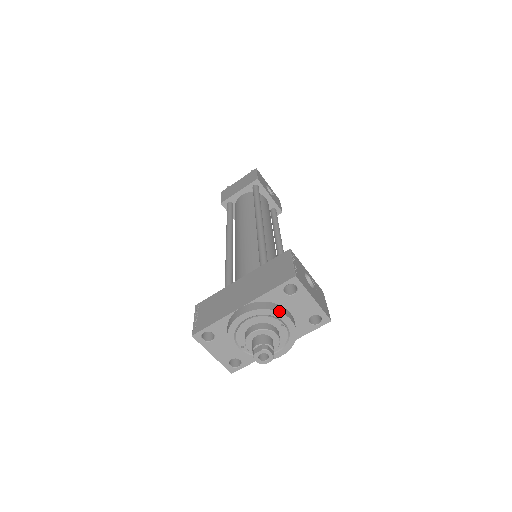
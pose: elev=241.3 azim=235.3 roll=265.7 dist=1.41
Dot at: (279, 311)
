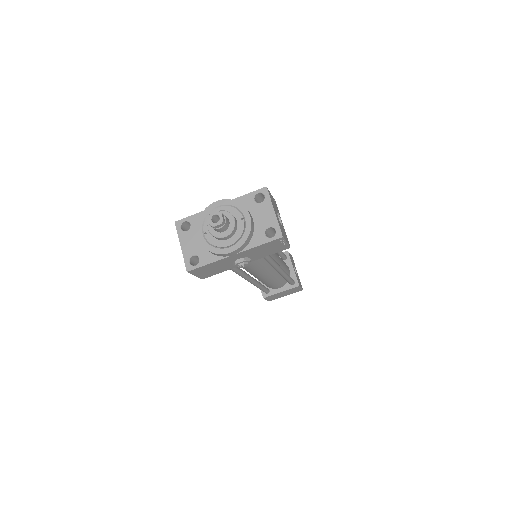
Dot at: (244, 206)
